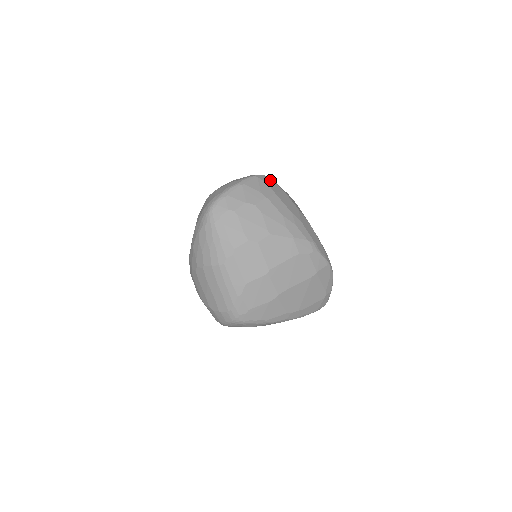
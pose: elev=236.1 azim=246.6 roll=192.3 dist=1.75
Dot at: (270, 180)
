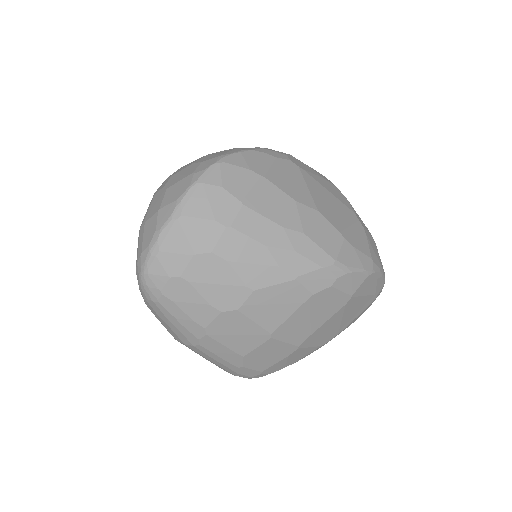
Dot at: (229, 168)
